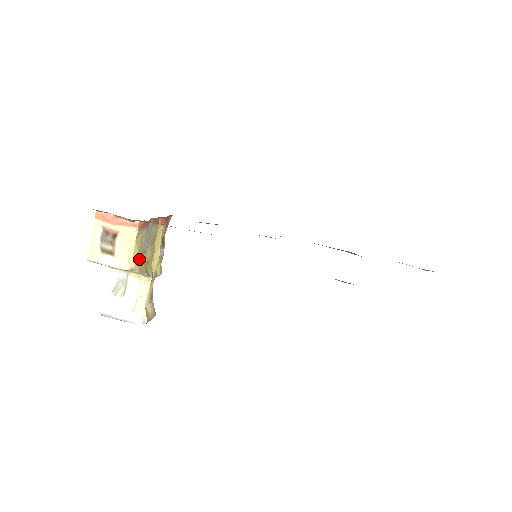
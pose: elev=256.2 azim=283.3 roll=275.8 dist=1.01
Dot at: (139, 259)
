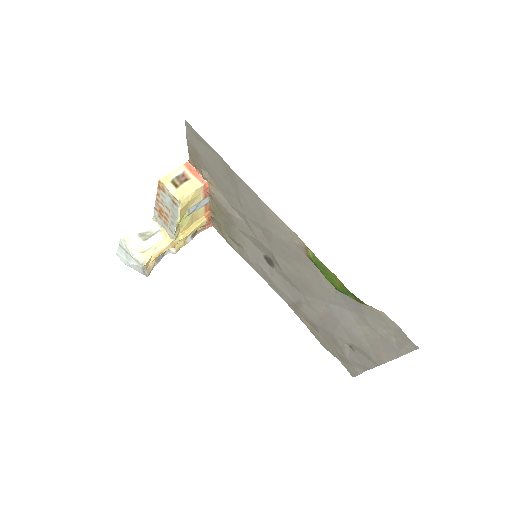
Dot at: (186, 205)
